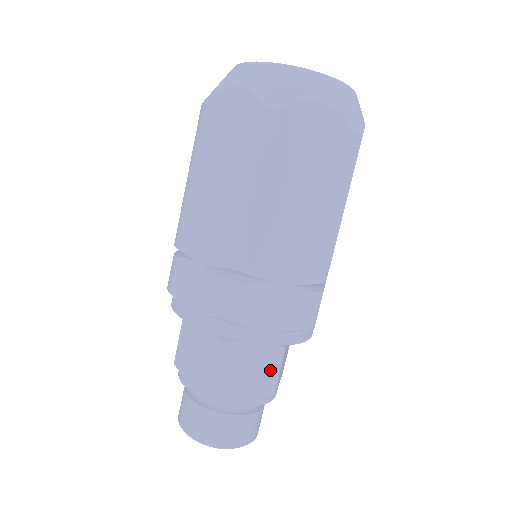
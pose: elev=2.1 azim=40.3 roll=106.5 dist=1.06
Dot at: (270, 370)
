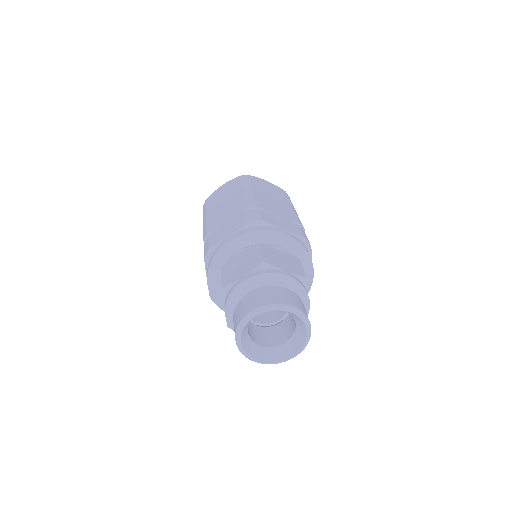
Dot at: (296, 265)
